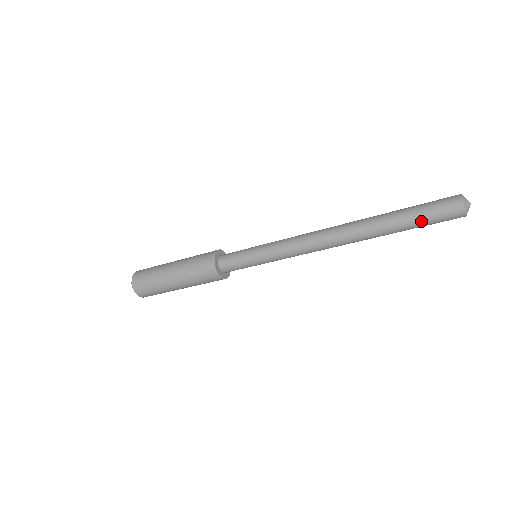
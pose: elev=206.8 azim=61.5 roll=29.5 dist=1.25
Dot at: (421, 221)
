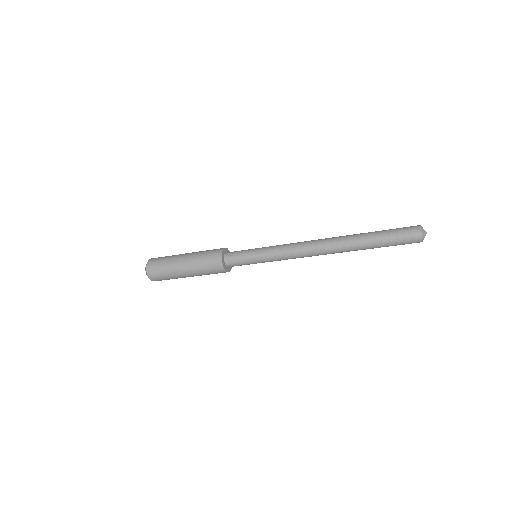
Dot at: occluded
